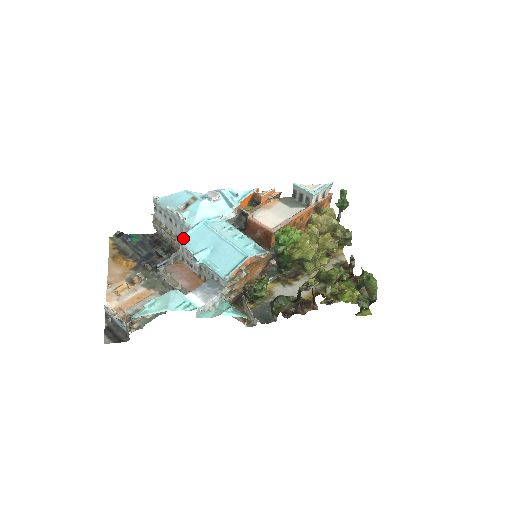
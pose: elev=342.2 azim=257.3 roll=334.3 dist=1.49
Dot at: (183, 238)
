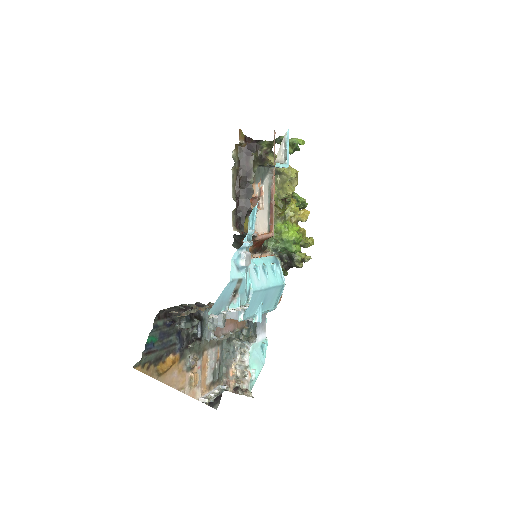
Dot at: (244, 317)
